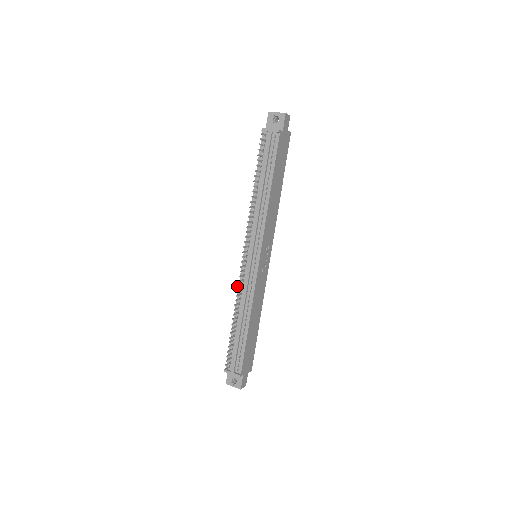
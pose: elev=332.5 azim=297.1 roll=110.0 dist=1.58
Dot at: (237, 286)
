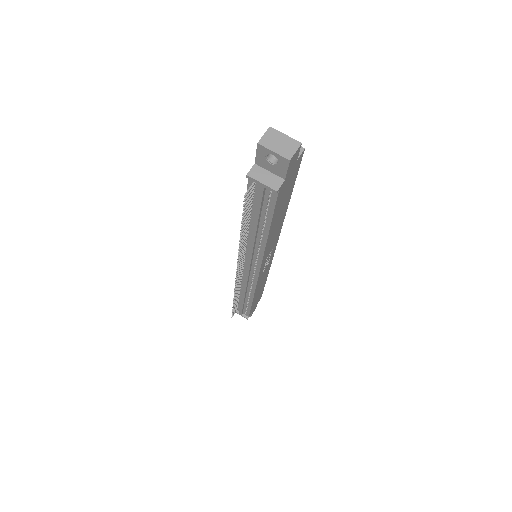
Dot at: (234, 289)
